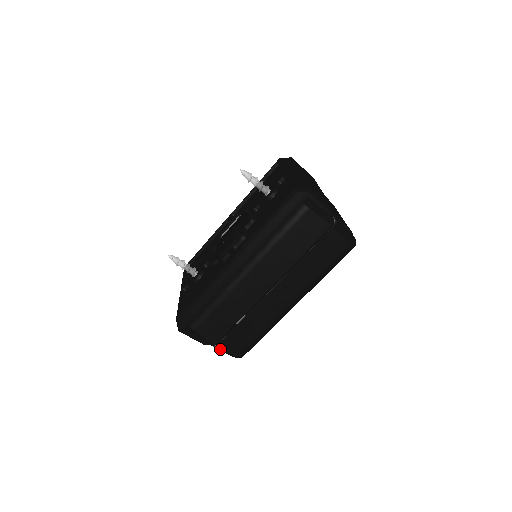
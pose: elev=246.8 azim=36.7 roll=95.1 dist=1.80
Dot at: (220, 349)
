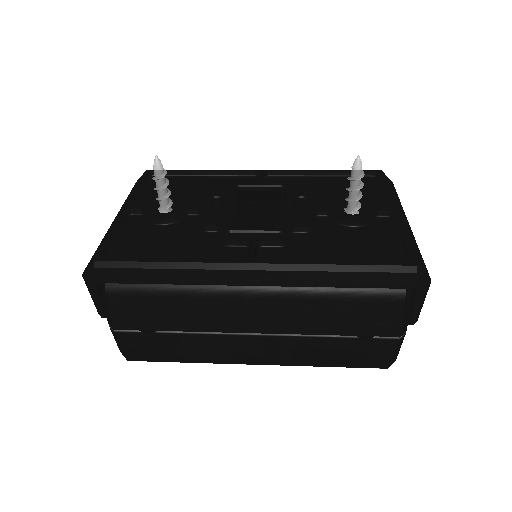
Dot at: (115, 336)
